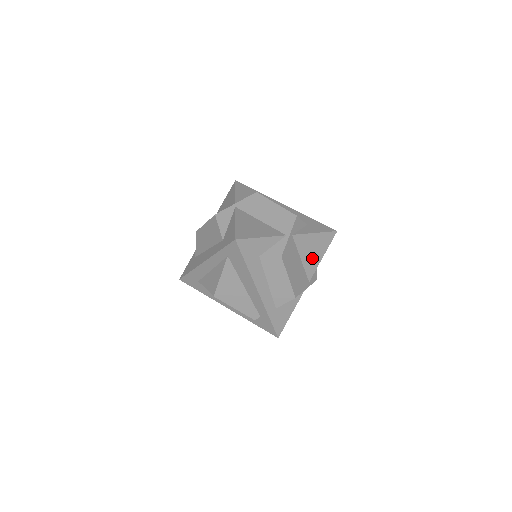
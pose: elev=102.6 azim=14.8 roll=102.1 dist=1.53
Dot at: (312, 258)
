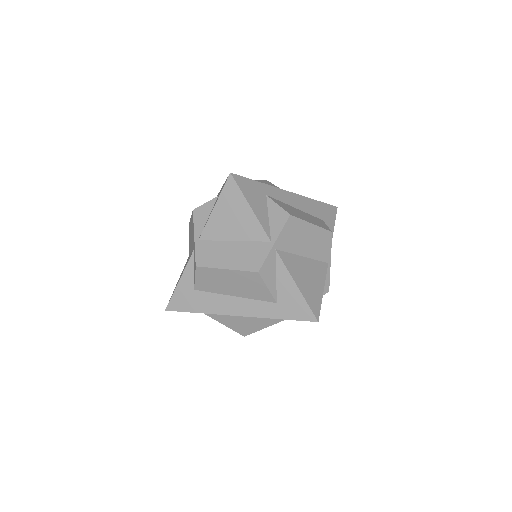
Dot at: occluded
